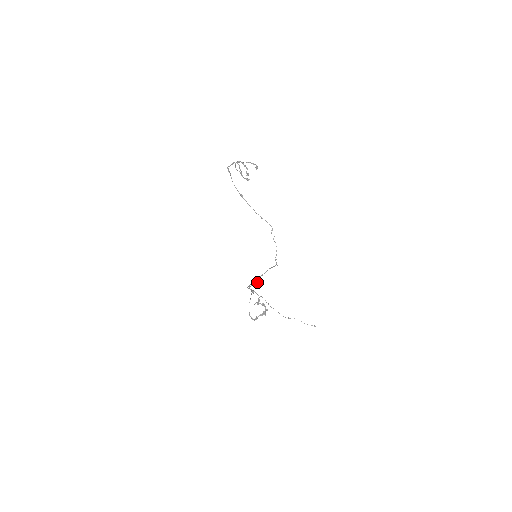
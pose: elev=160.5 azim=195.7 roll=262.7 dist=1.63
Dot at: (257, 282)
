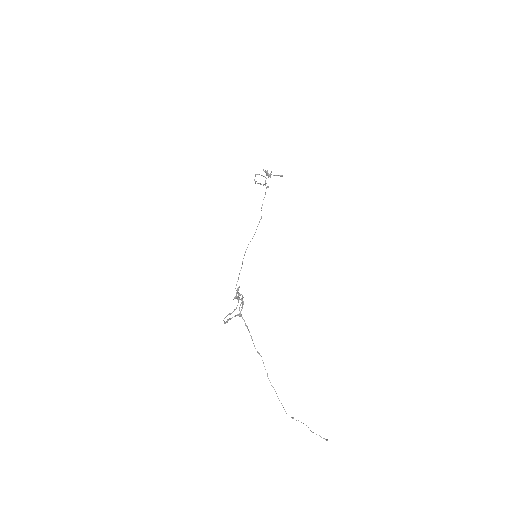
Dot at: (242, 263)
